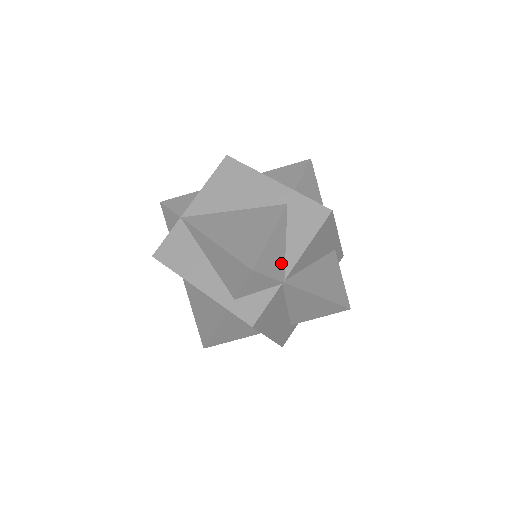
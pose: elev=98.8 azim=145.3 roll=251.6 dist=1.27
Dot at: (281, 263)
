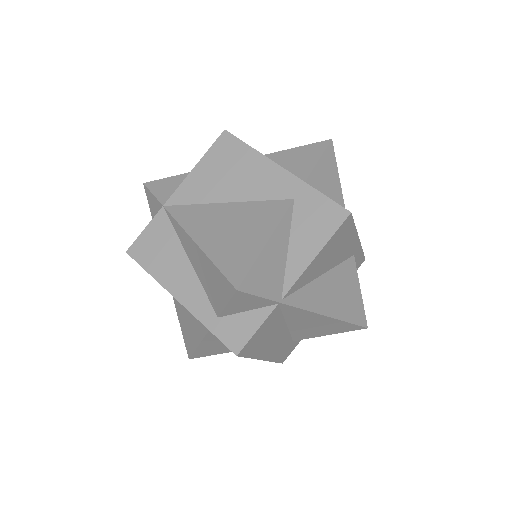
Dot at: (279, 277)
